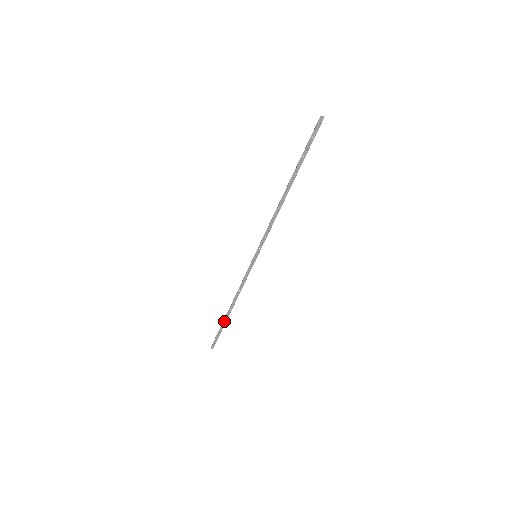
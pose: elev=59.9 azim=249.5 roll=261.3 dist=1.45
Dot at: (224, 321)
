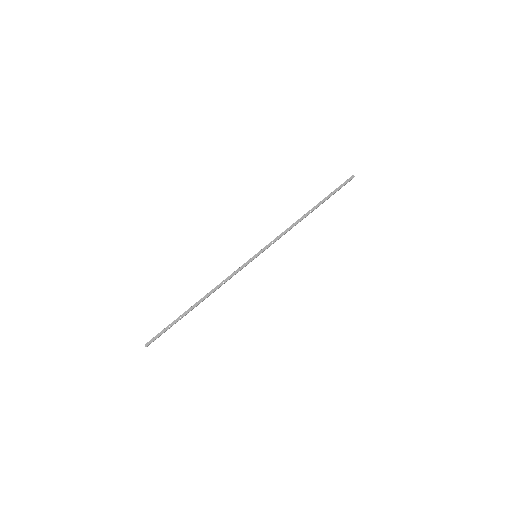
Dot at: (183, 313)
